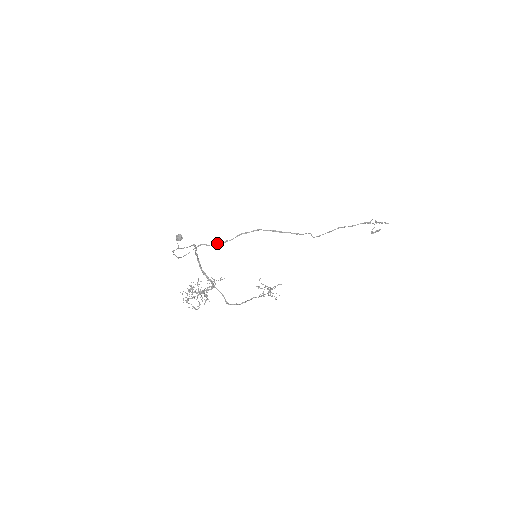
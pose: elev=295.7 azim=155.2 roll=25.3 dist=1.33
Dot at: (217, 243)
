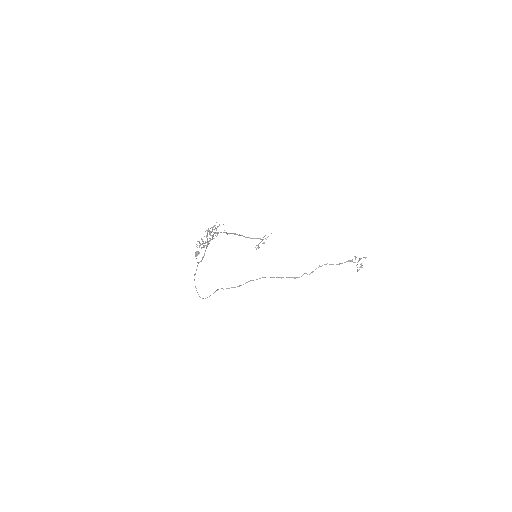
Dot at: occluded
